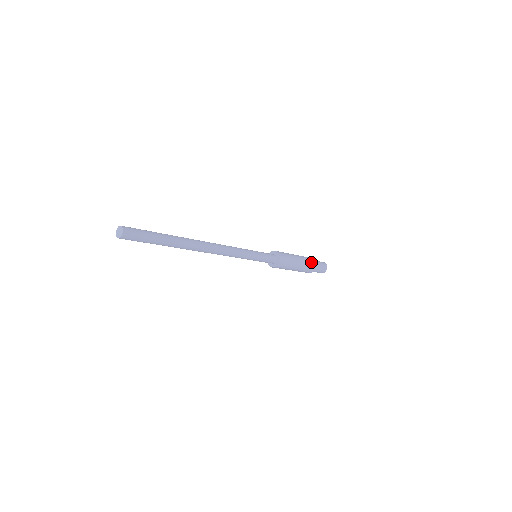
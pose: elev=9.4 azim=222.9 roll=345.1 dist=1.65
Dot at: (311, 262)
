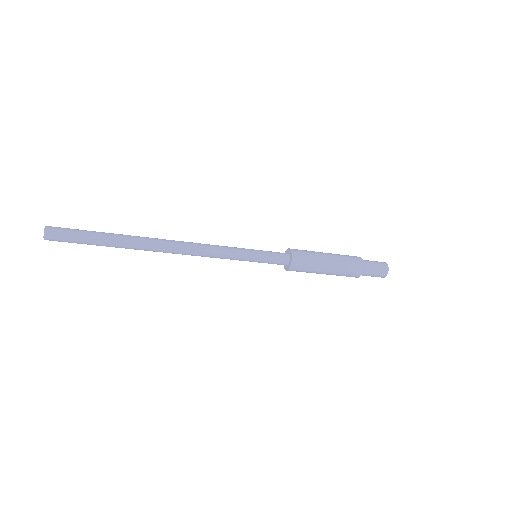
Dot at: (353, 260)
